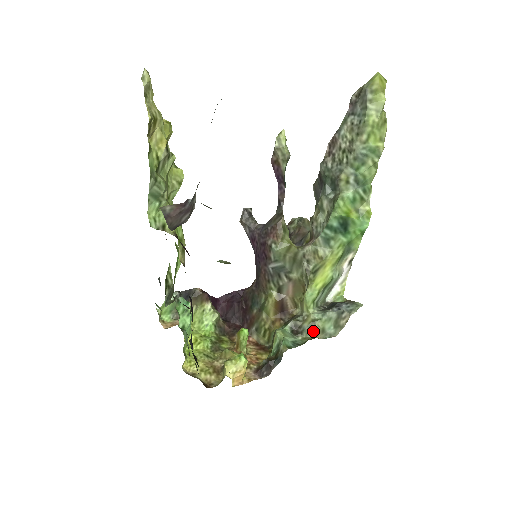
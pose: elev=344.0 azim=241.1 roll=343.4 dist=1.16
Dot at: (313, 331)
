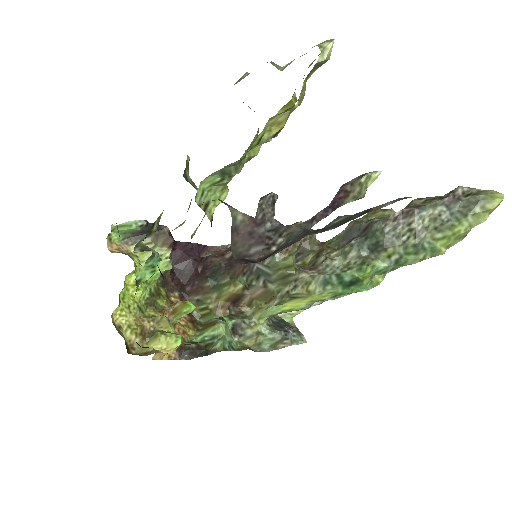
Dot at: (252, 341)
